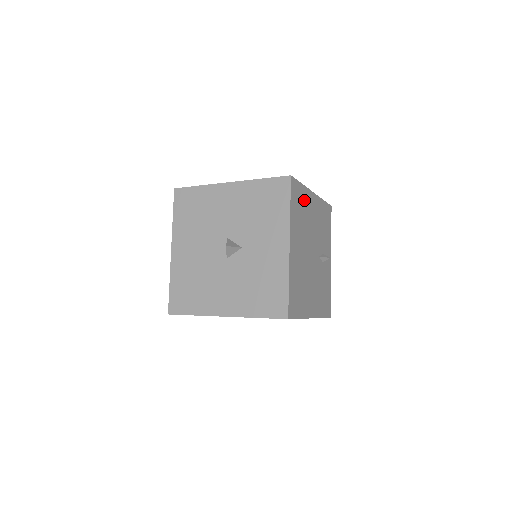
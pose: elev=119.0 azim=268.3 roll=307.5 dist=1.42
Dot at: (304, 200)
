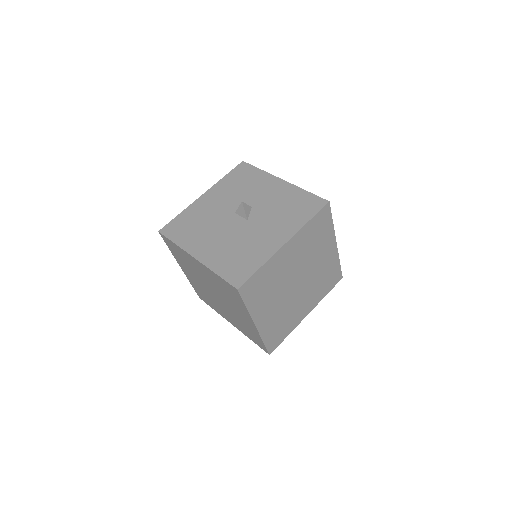
Dot at: occluded
